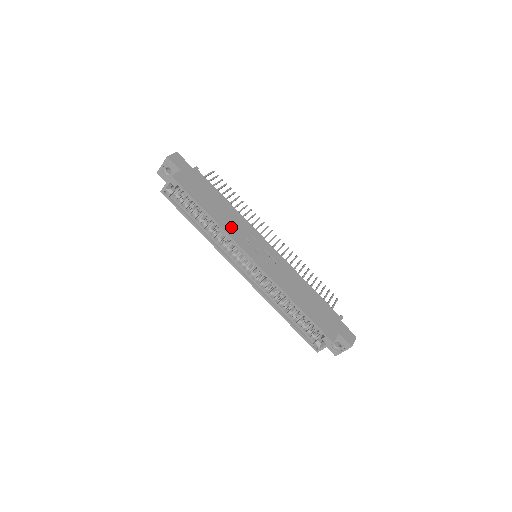
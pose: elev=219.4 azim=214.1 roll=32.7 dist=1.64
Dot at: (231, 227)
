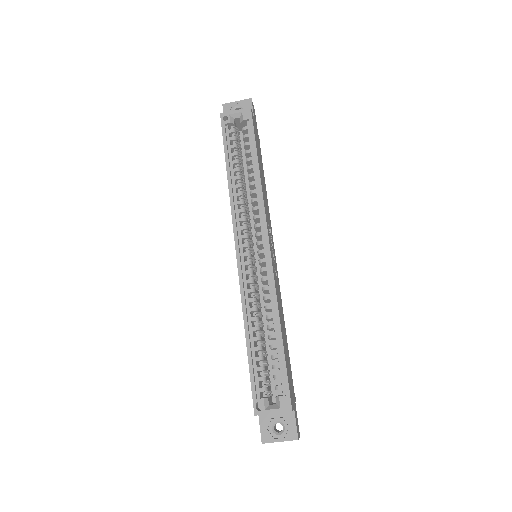
Dot at: (265, 201)
